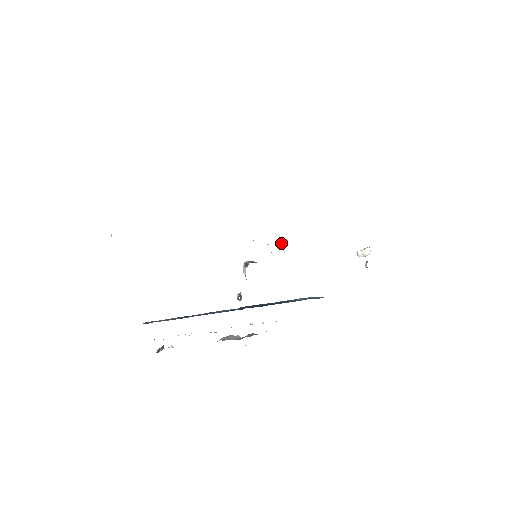
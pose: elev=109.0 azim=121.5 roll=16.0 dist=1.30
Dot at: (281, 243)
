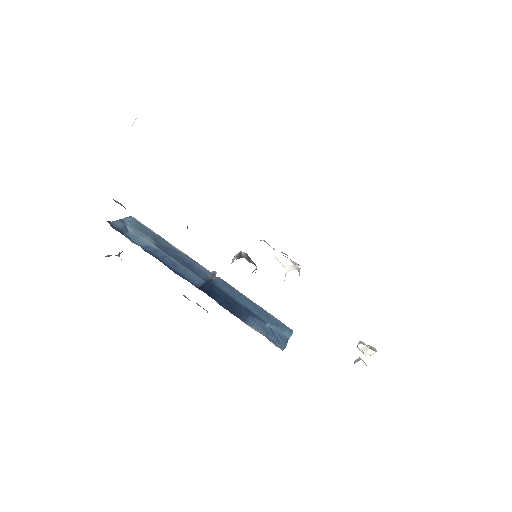
Dot at: (290, 267)
